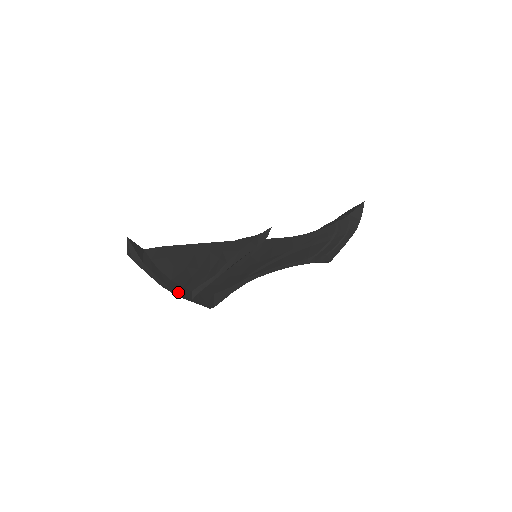
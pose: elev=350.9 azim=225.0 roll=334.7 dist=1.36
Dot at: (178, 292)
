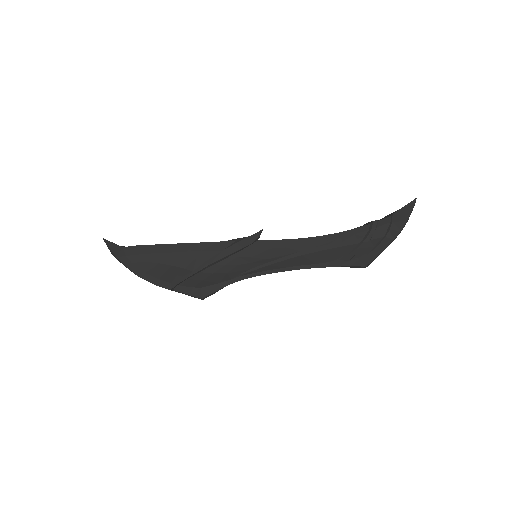
Dot at: (153, 283)
